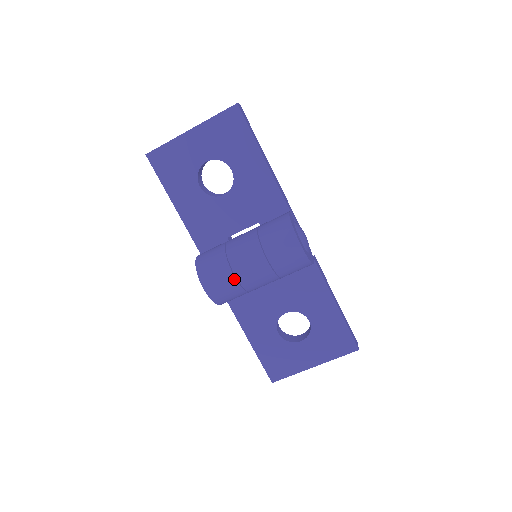
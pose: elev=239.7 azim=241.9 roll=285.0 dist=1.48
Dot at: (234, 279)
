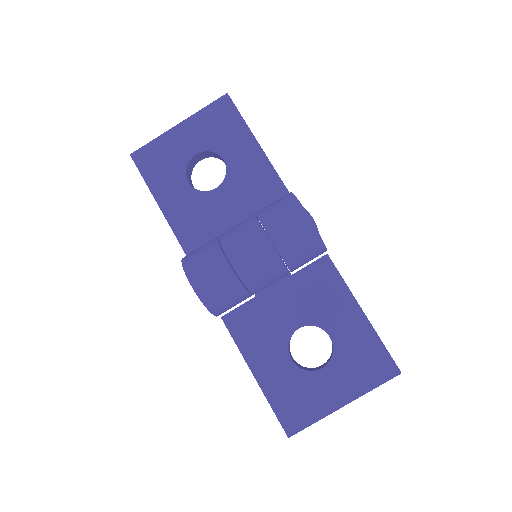
Dot at: (229, 267)
